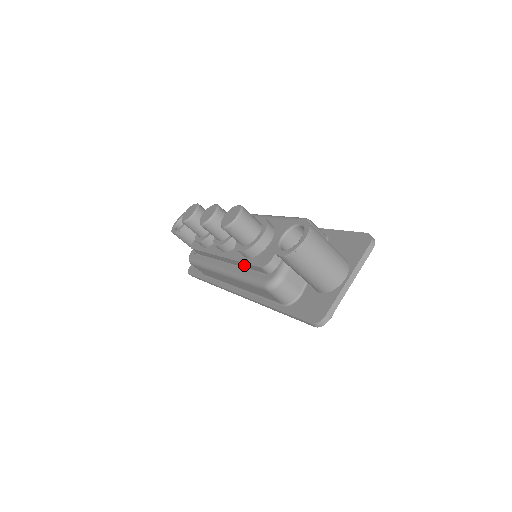
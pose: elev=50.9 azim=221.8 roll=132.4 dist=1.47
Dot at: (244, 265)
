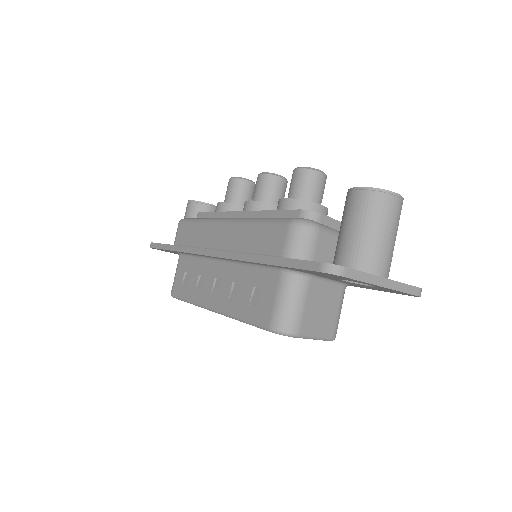
Dot at: (269, 217)
